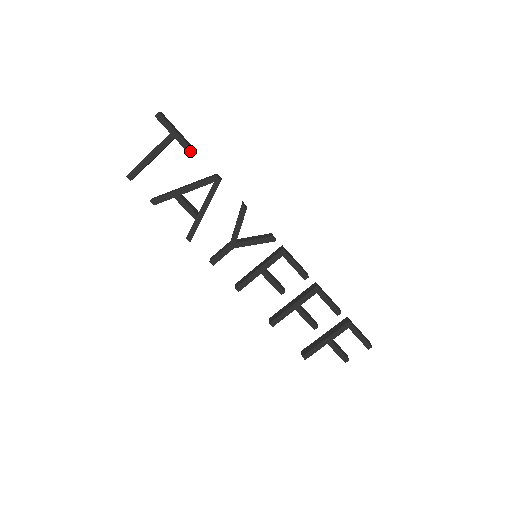
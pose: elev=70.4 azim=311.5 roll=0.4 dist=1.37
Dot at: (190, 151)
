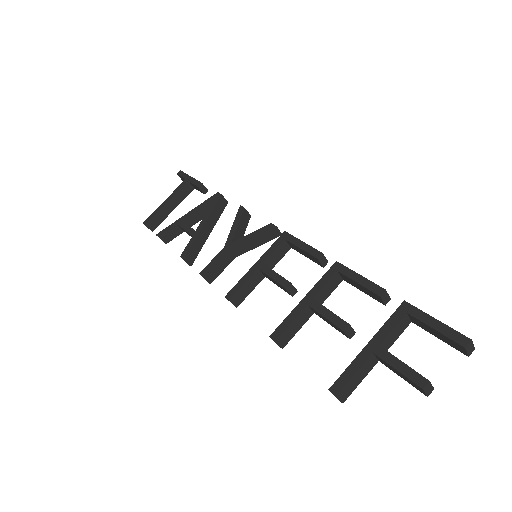
Dot at: (199, 184)
